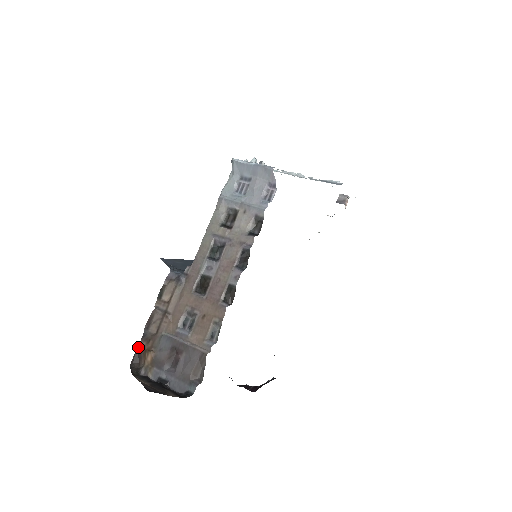
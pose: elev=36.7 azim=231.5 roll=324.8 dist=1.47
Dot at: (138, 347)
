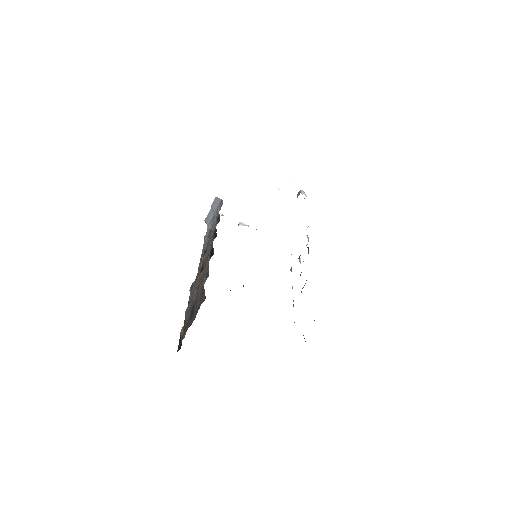
Dot at: (179, 340)
